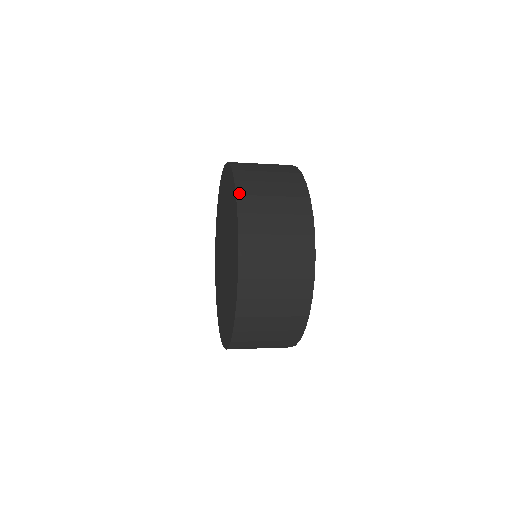
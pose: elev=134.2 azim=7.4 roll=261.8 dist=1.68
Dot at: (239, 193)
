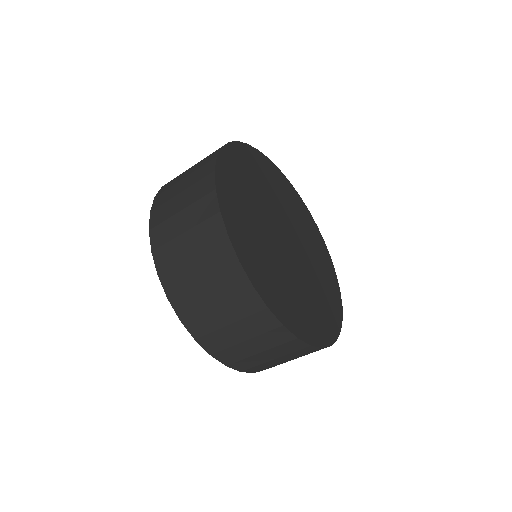
Dot at: (181, 317)
